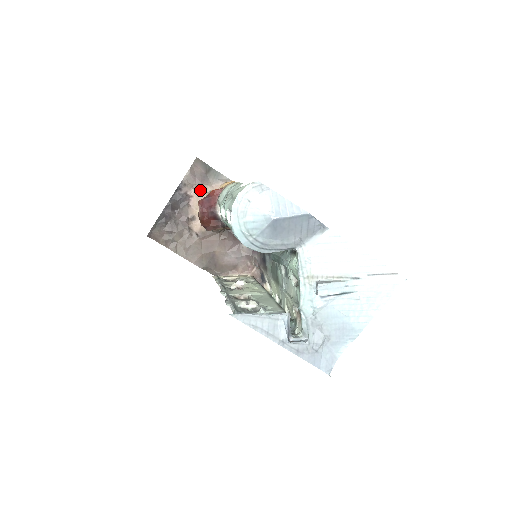
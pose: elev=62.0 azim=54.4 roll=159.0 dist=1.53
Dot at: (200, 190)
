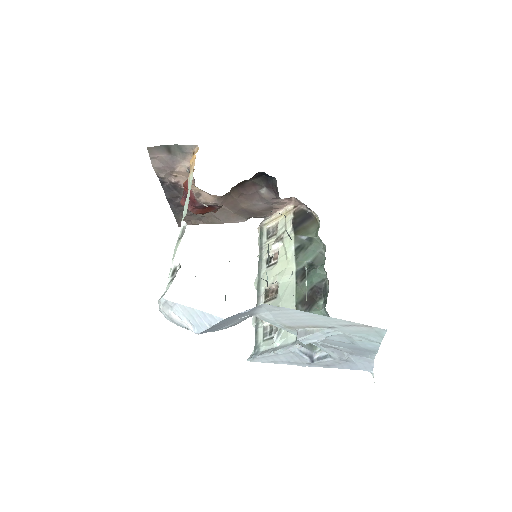
Dot at: (179, 173)
